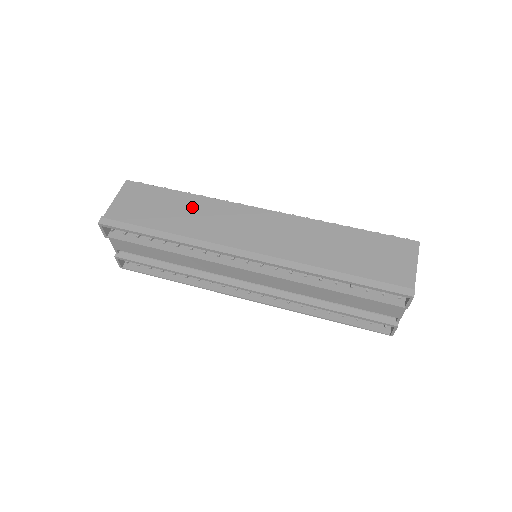
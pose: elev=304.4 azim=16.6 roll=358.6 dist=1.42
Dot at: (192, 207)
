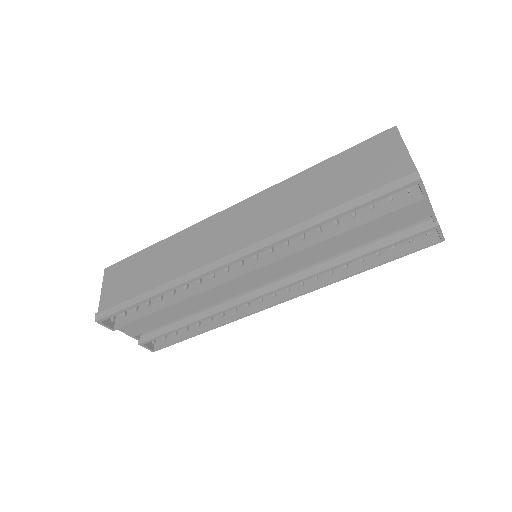
Dot at: (167, 251)
